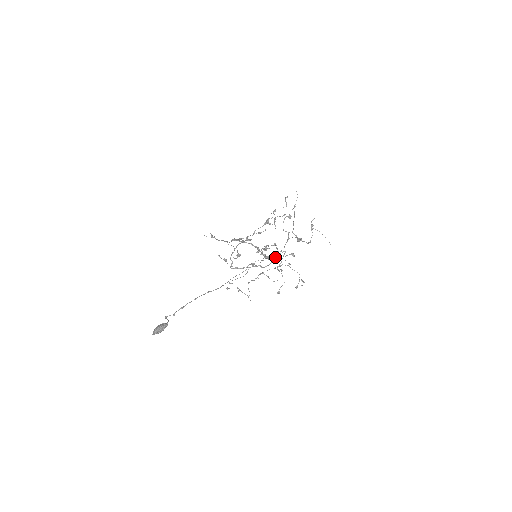
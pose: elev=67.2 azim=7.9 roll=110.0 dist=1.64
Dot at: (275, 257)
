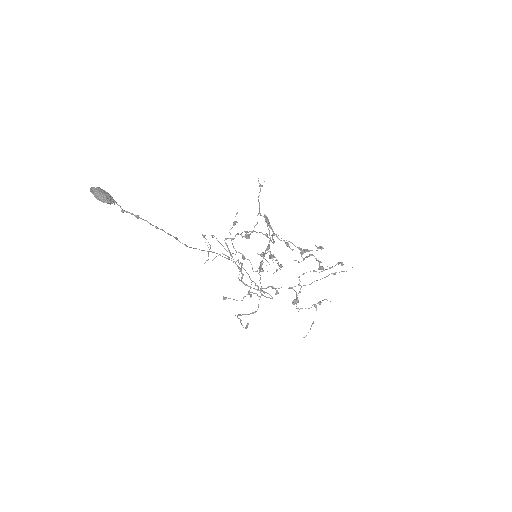
Dot at: (261, 290)
